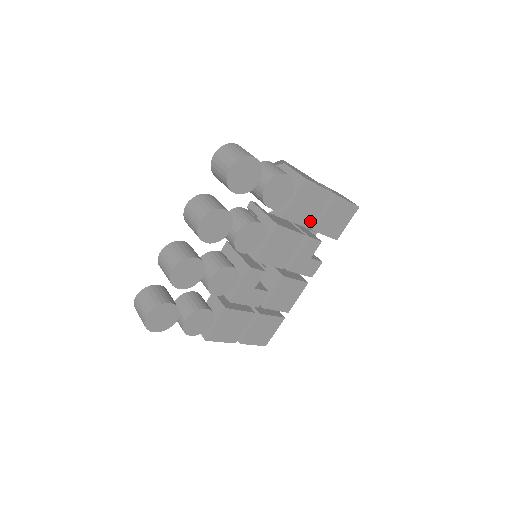
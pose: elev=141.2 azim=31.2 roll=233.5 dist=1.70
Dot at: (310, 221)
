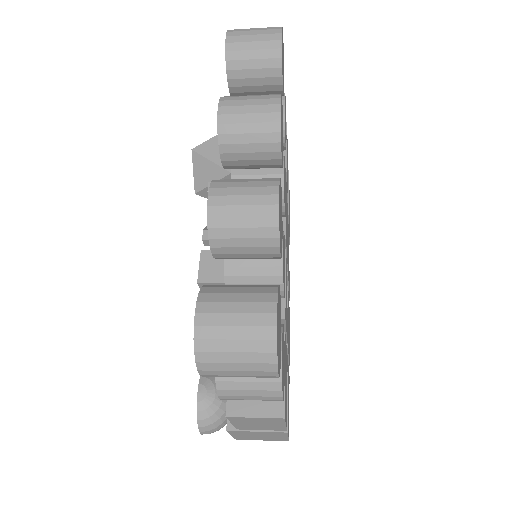
Dot at: occluded
